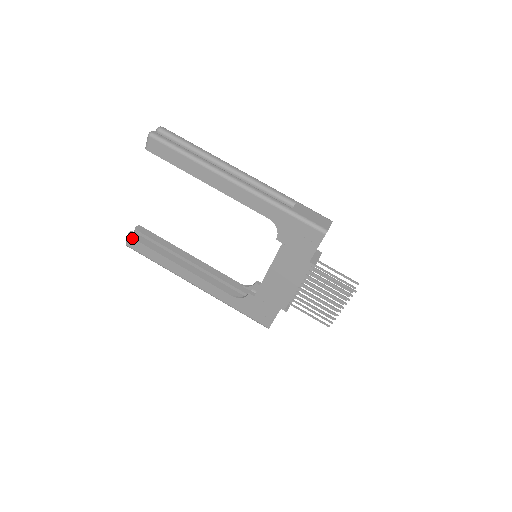
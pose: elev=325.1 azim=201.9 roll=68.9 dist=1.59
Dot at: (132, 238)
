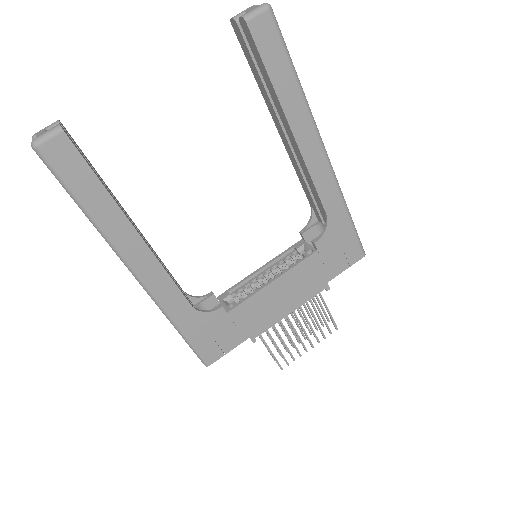
Dot at: (68, 138)
